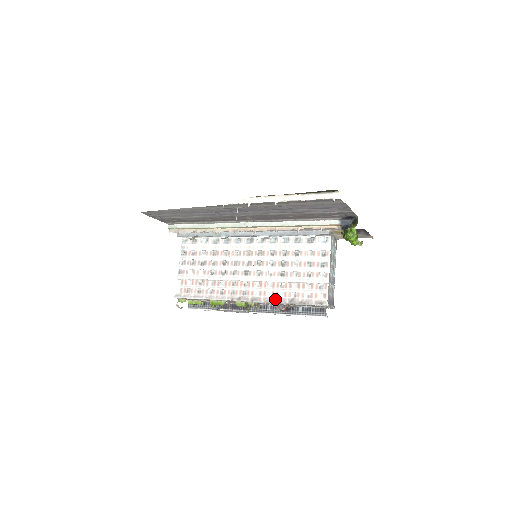
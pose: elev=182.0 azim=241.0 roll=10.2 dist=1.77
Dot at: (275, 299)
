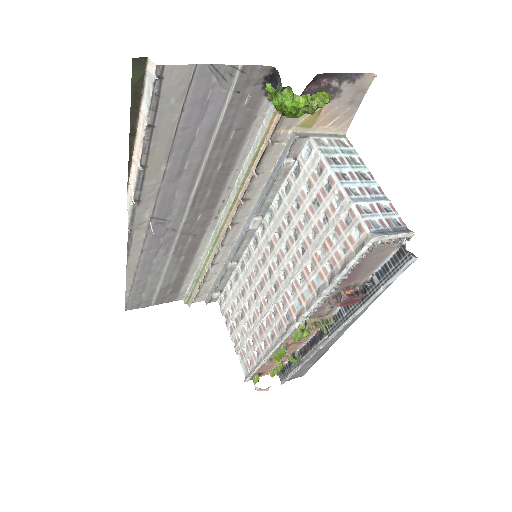
Dot at: (316, 294)
